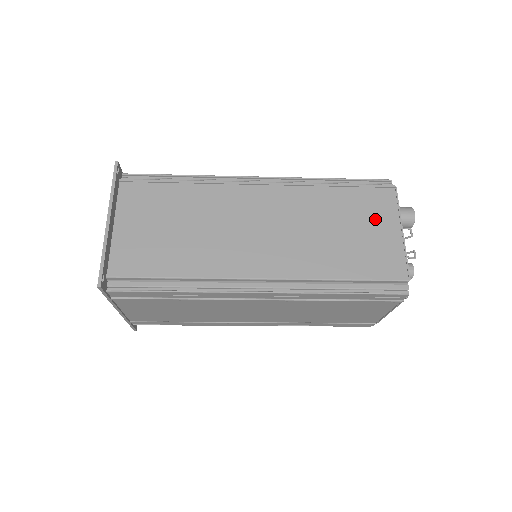
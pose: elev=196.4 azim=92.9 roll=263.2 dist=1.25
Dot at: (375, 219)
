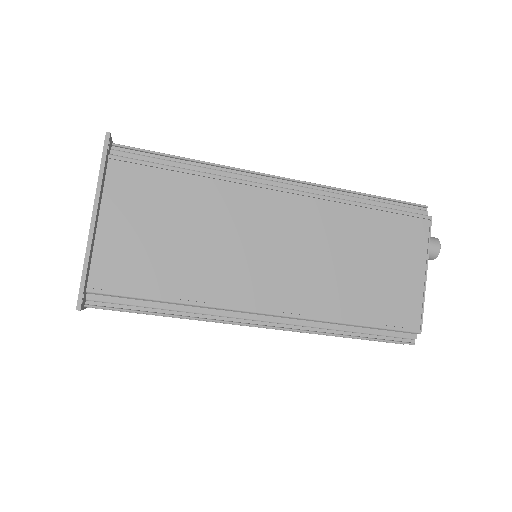
Dot at: (402, 256)
